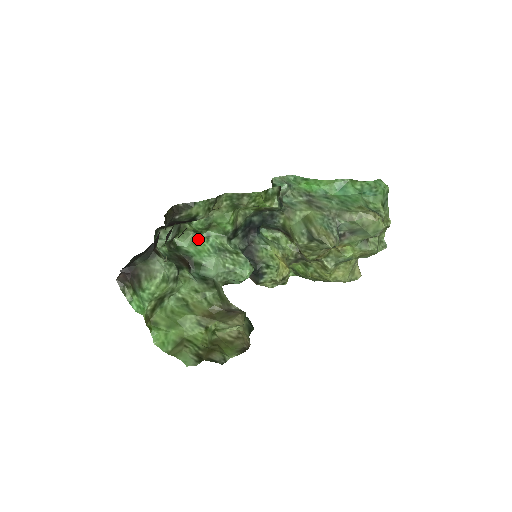
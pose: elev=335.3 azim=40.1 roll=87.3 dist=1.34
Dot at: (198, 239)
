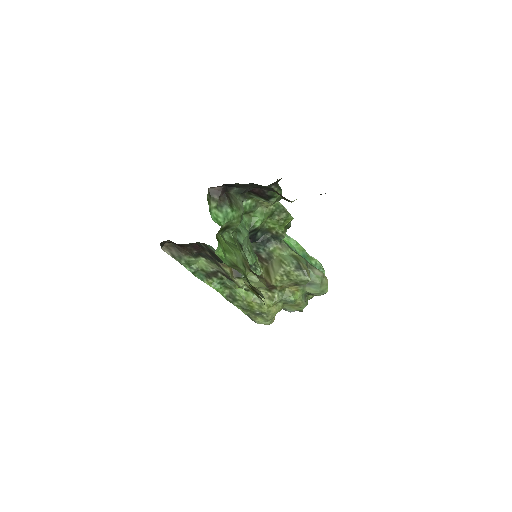
Dot at: occluded
